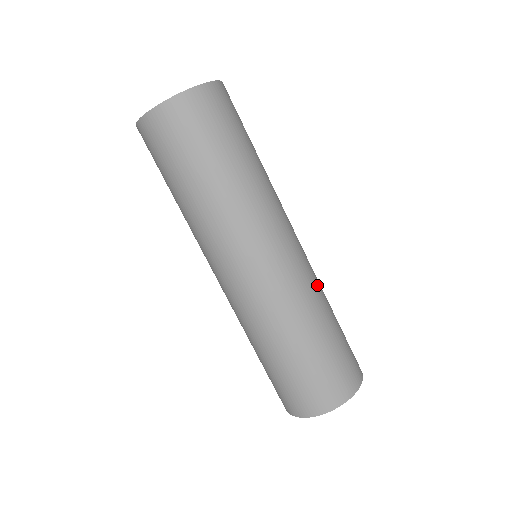
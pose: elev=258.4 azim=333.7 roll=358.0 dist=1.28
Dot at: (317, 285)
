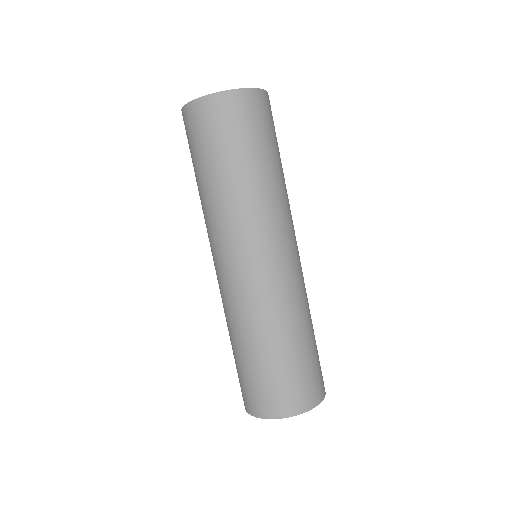
Dot at: occluded
